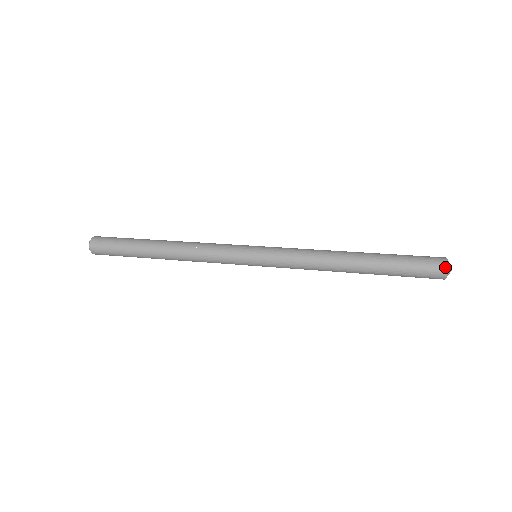
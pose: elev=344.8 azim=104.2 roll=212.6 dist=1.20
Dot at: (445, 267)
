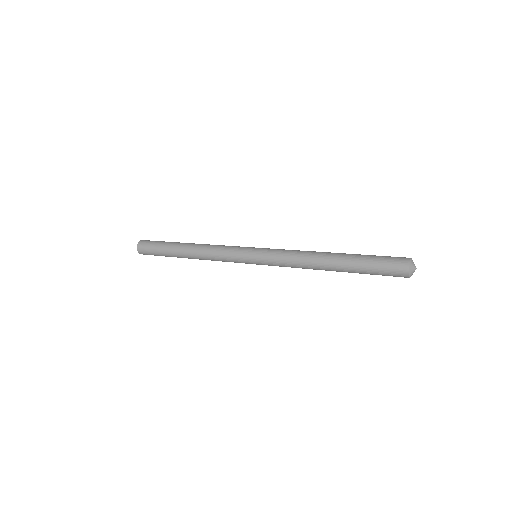
Dot at: (407, 263)
